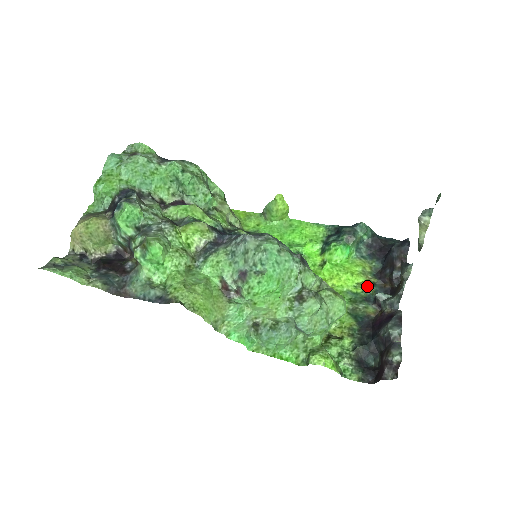
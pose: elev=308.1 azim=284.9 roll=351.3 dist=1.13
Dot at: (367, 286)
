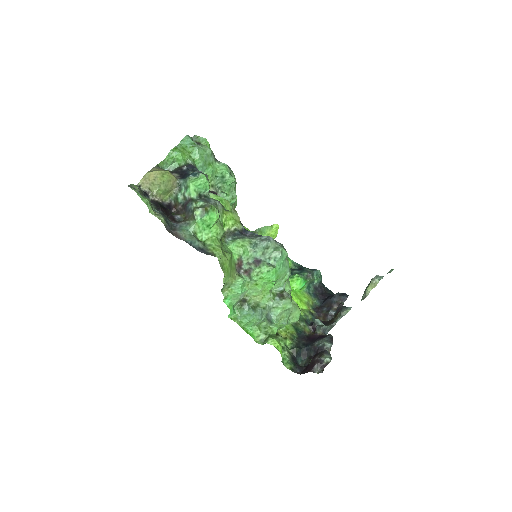
Dot at: (308, 313)
